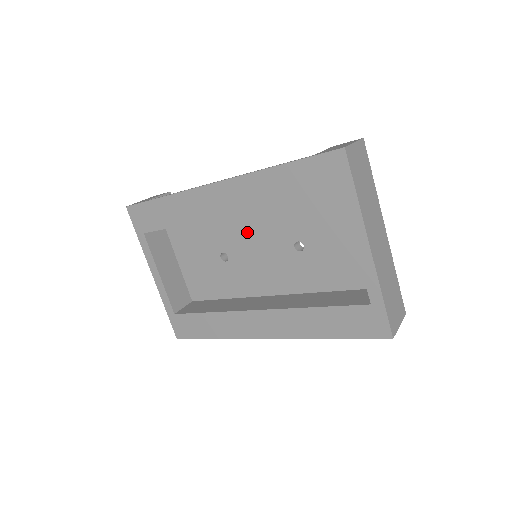
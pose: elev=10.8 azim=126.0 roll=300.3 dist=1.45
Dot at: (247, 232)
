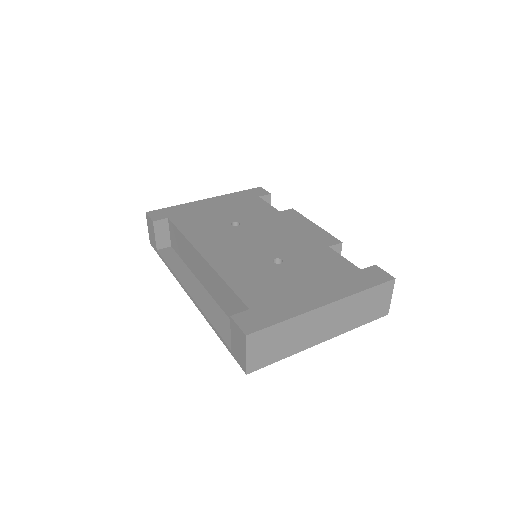
Dot at: occluded
